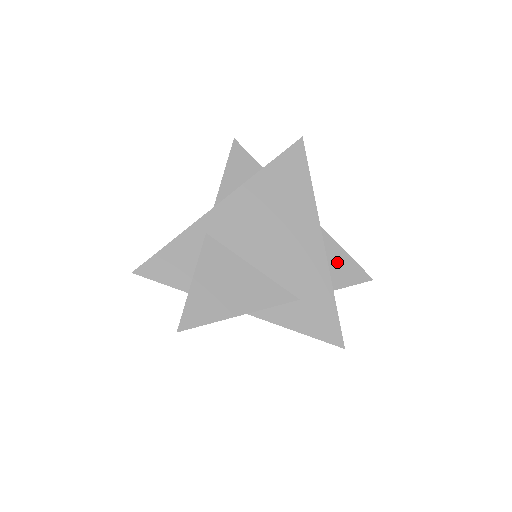
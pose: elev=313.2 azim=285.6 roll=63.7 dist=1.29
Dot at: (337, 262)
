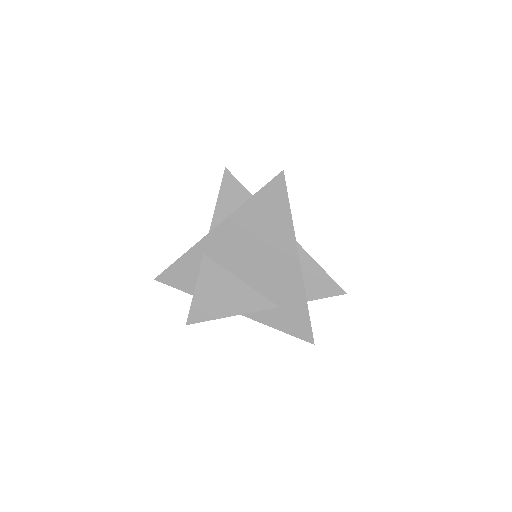
Dot at: (314, 278)
